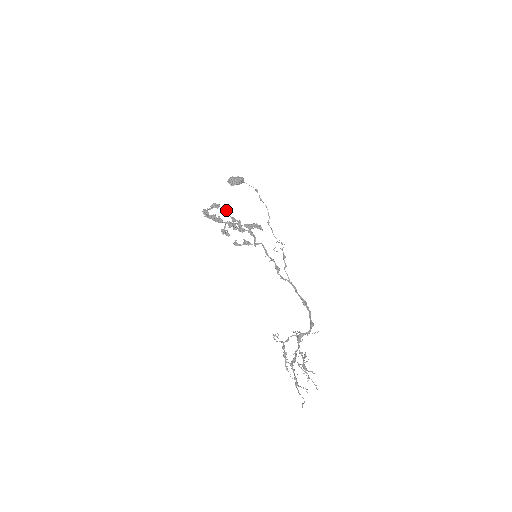
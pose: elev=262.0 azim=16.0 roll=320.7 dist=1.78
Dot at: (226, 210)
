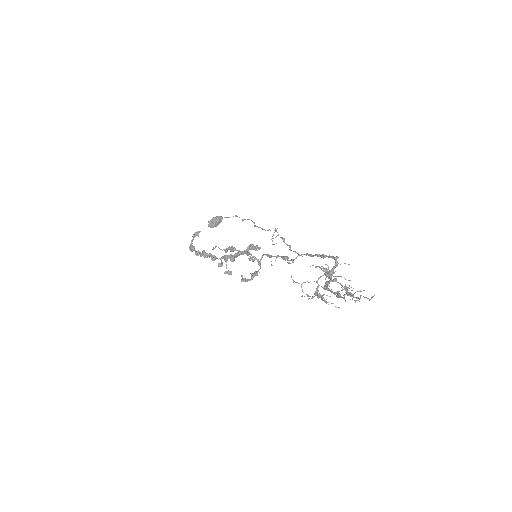
Dot at: occluded
